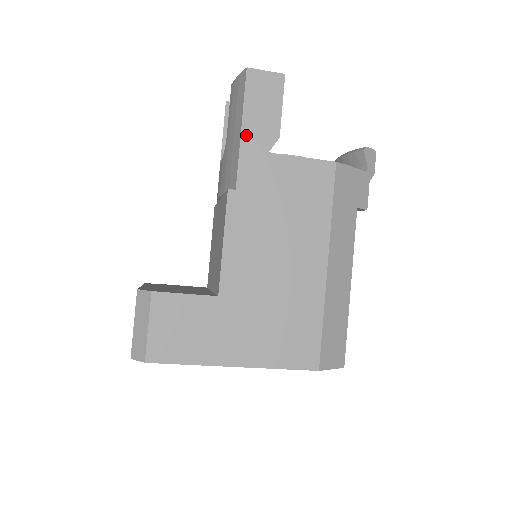
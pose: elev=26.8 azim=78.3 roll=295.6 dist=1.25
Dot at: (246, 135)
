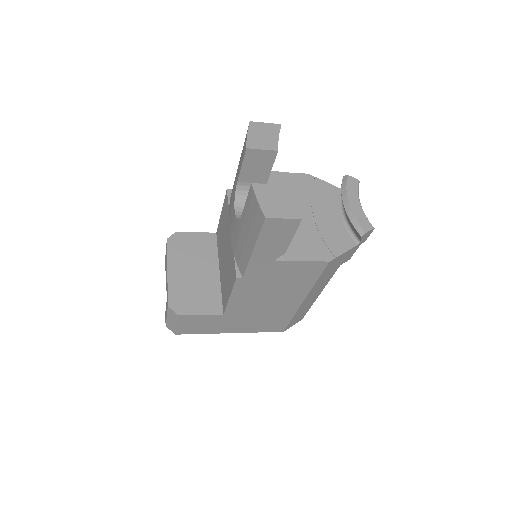
Dot at: (256, 254)
